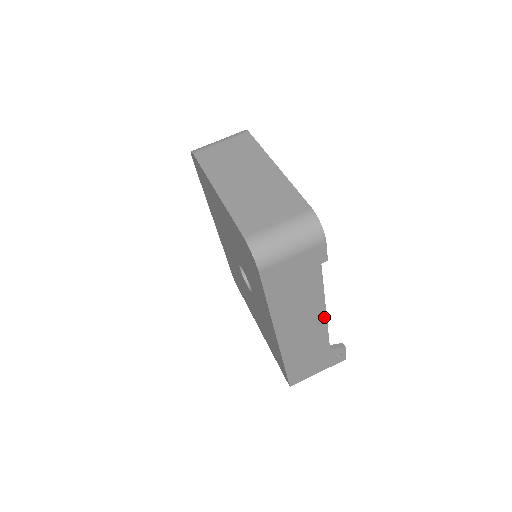
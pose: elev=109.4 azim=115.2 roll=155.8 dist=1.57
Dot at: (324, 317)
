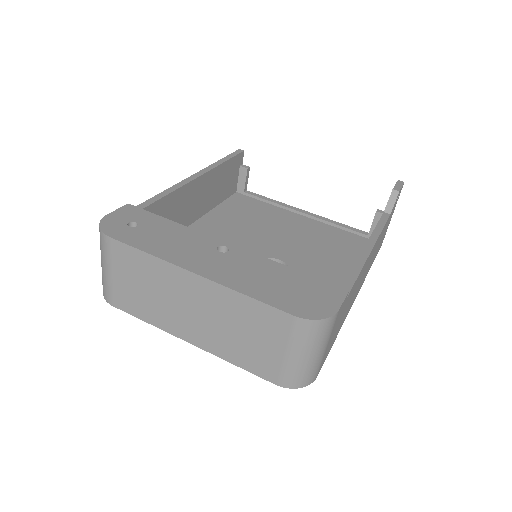
Dot at: (373, 248)
